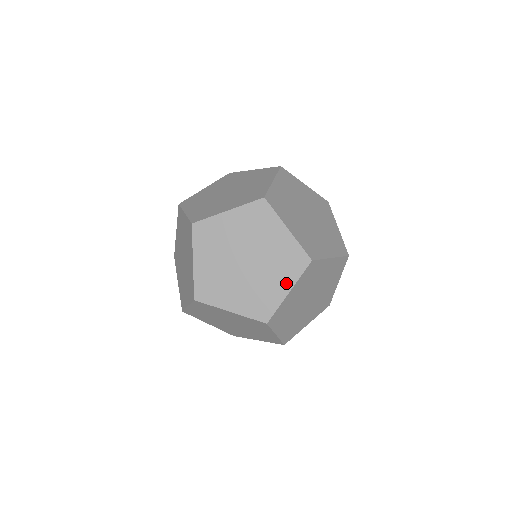
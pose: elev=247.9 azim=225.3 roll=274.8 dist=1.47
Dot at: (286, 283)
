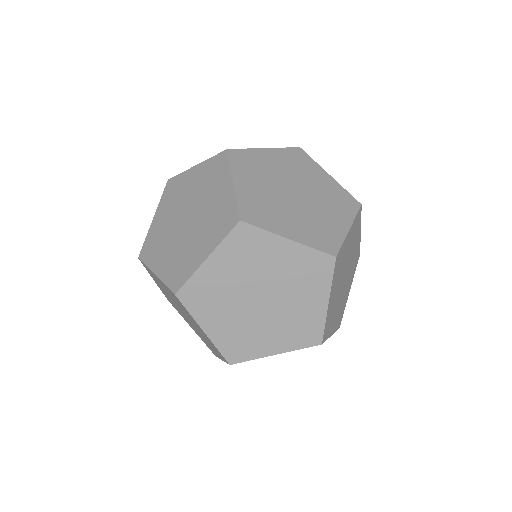
Dot at: (208, 247)
